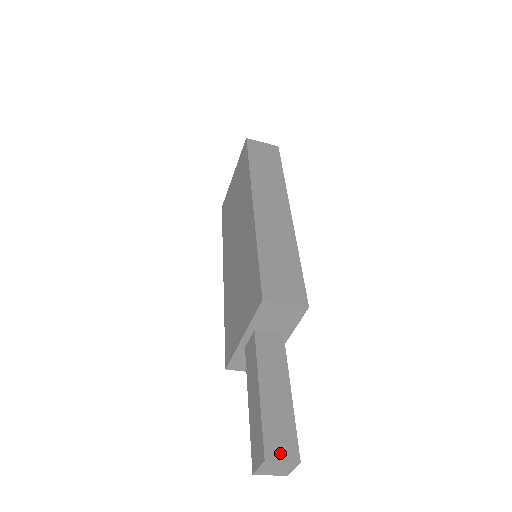
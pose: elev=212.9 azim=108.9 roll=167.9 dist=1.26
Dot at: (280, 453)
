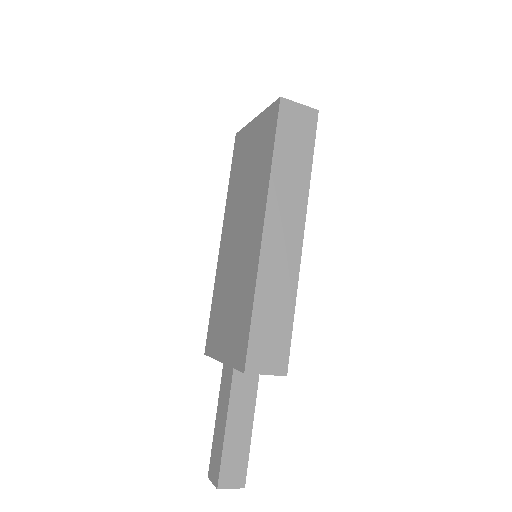
Dot at: (231, 482)
